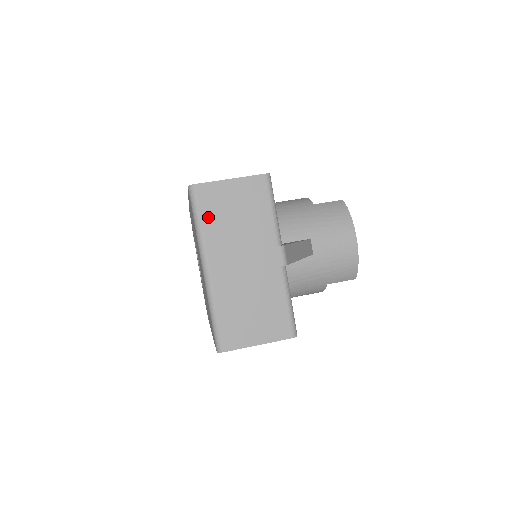
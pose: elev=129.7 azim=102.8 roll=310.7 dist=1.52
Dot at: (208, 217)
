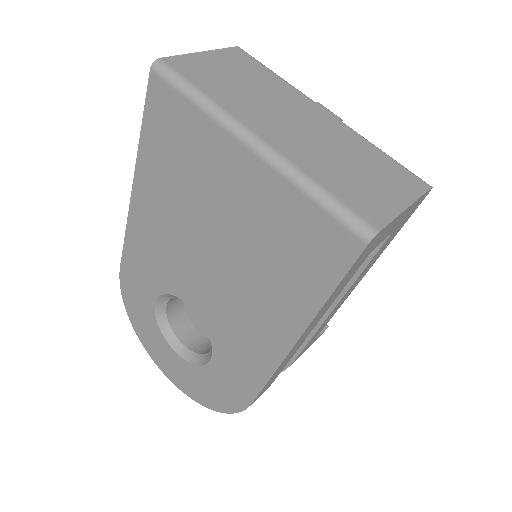
Dot at: (207, 86)
